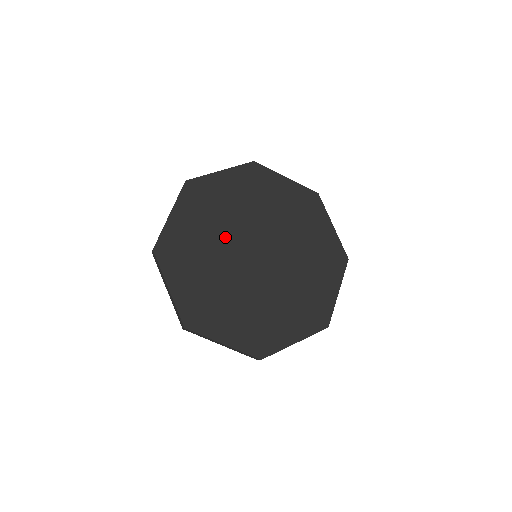
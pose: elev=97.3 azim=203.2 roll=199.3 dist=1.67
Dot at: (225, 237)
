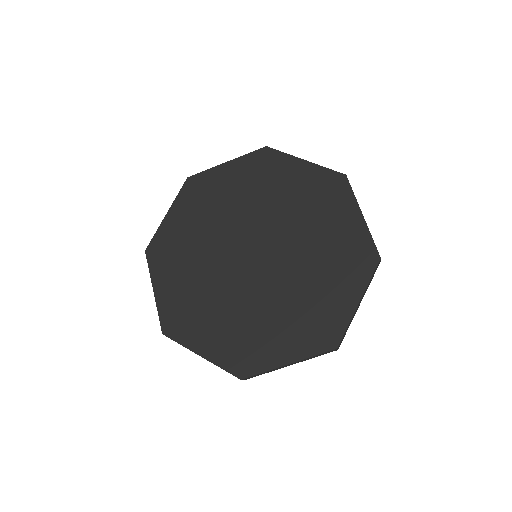
Dot at: (213, 266)
